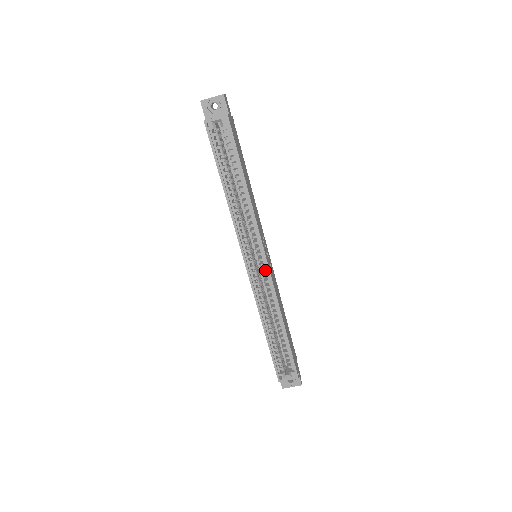
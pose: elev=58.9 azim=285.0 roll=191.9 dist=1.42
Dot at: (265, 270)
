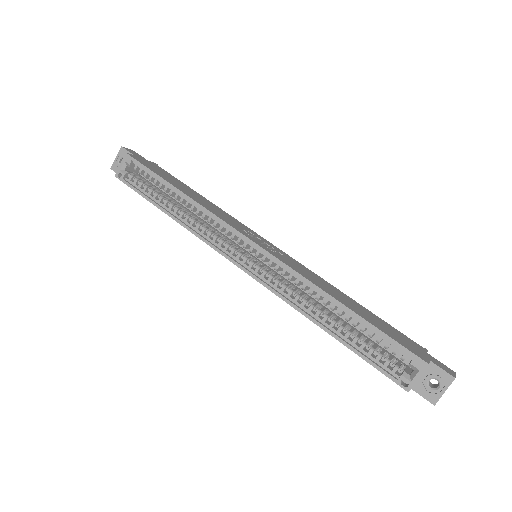
Dot at: (264, 256)
